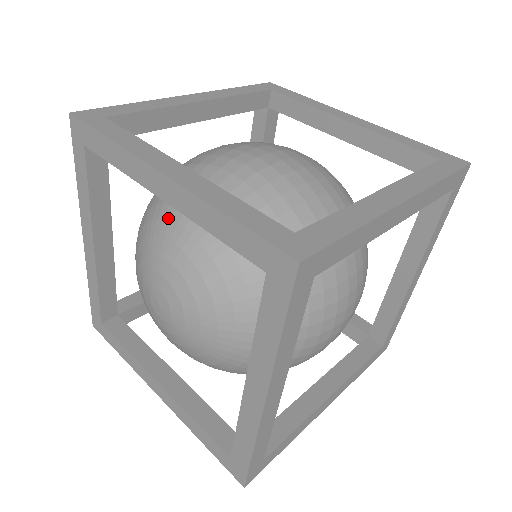
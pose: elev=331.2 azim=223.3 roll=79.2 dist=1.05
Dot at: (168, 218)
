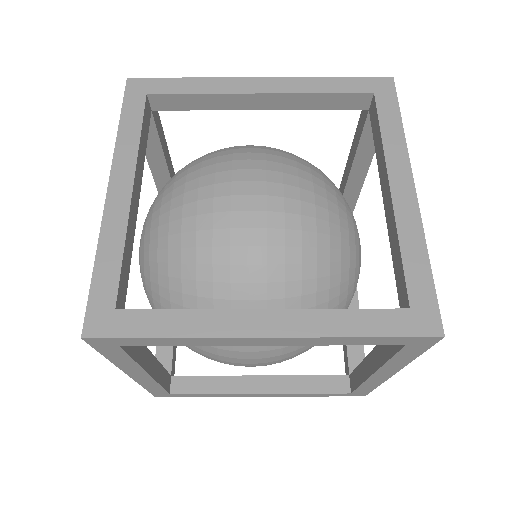
Dot at: (155, 204)
